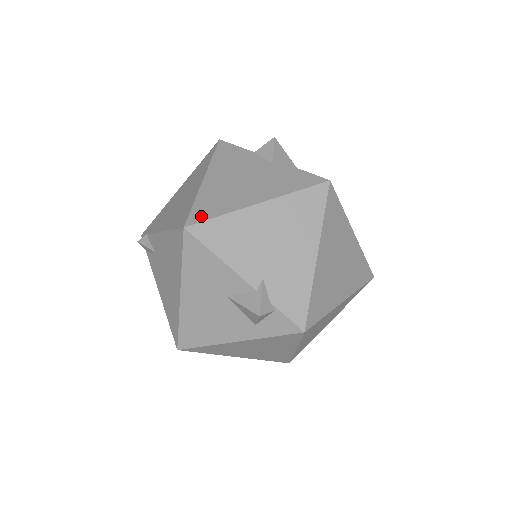
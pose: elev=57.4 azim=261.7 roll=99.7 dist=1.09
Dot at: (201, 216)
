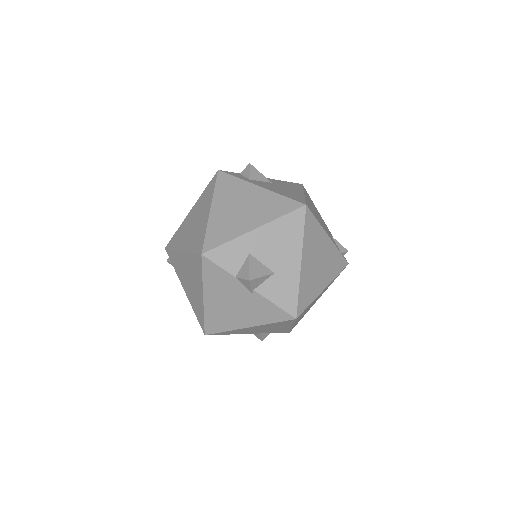
Dot at: (213, 330)
